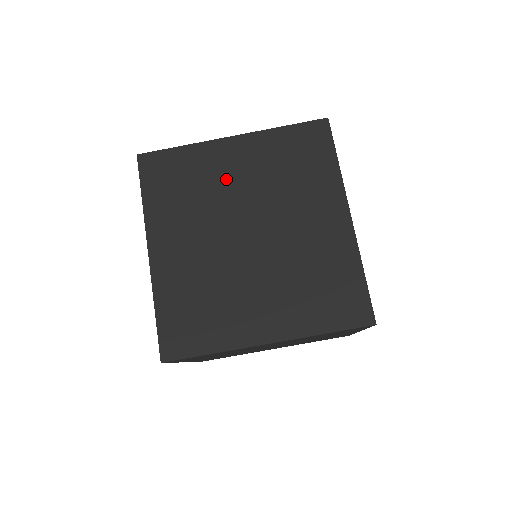
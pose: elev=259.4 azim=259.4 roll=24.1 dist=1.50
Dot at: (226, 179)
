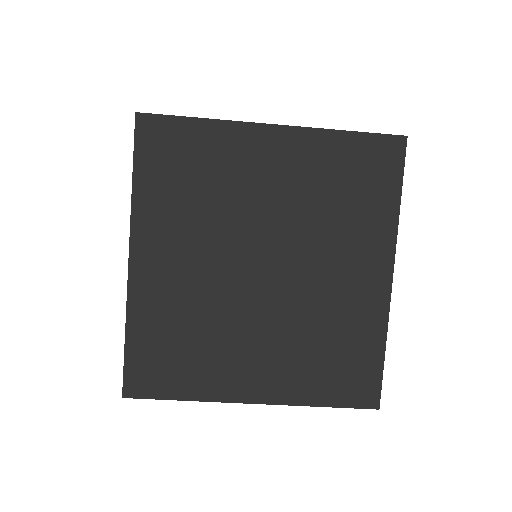
Dot at: (252, 186)
